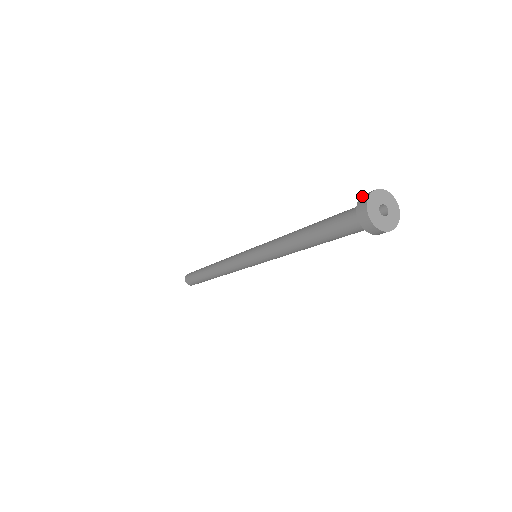
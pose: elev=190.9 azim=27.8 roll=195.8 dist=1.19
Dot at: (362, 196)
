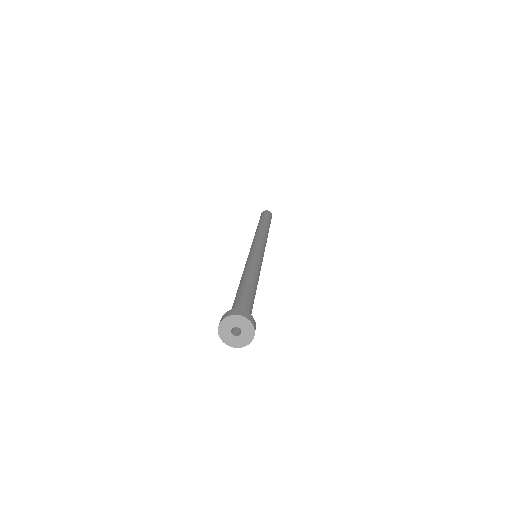
Dot at: occluded
